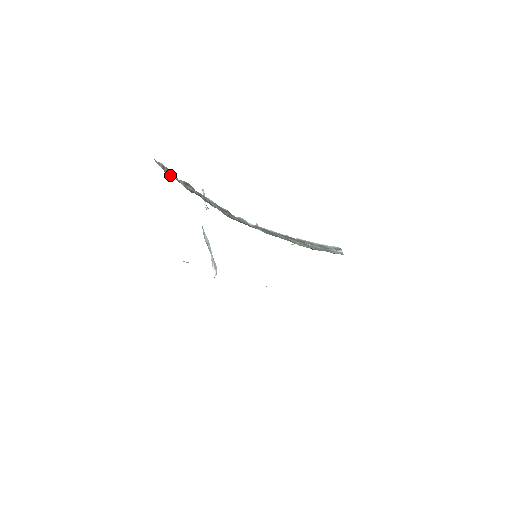
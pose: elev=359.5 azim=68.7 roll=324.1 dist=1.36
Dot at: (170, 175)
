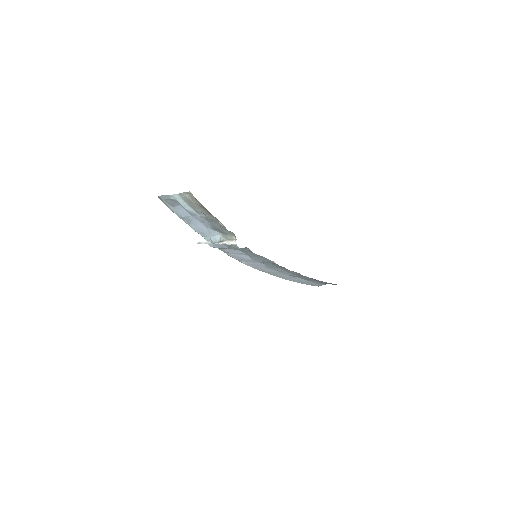
Dot at: occluded
